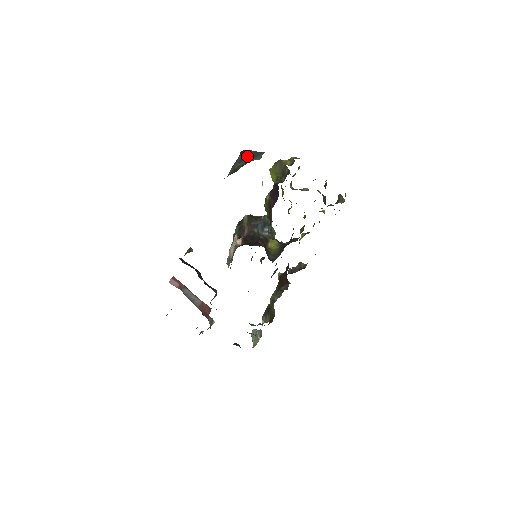
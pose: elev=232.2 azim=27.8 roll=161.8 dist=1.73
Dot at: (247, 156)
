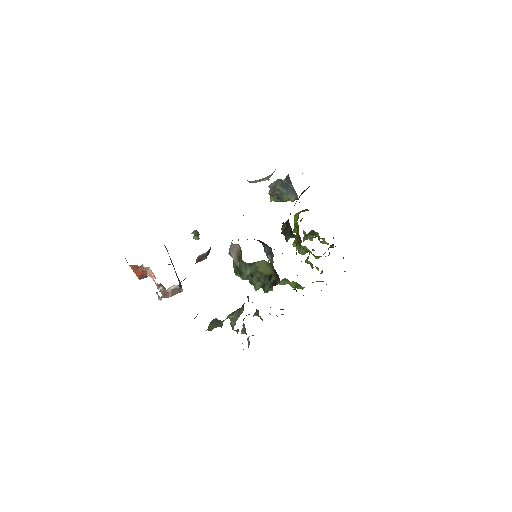
Dot at: (288, 187)
